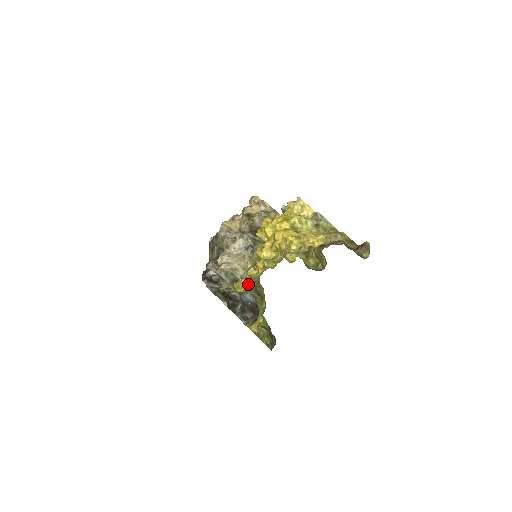
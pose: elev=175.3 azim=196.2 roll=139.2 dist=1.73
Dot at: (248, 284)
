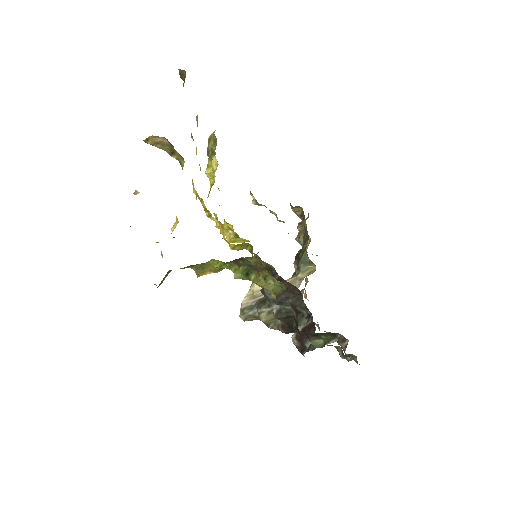
Dot at: occluded
